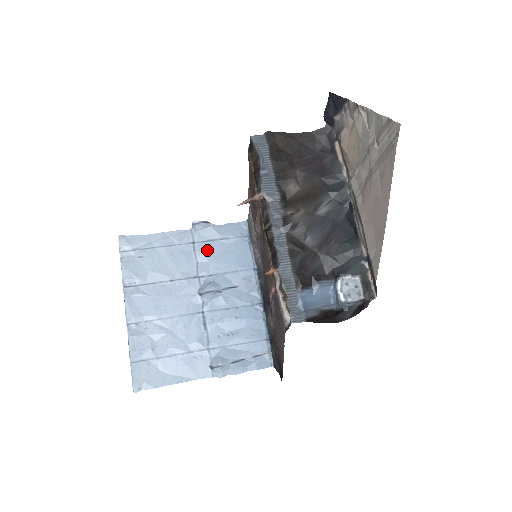
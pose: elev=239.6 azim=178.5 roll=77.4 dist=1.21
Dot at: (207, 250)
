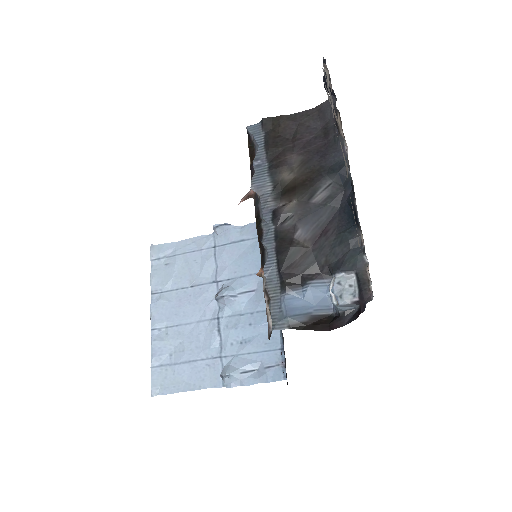
Dot at: (227, 253)
